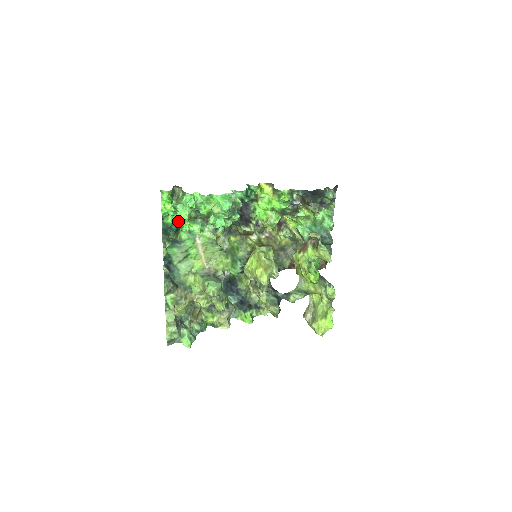
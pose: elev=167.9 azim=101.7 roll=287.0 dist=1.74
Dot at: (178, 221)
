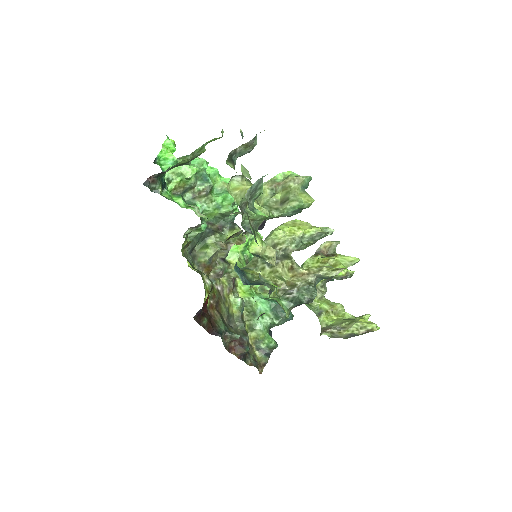
Dot at: occluded
